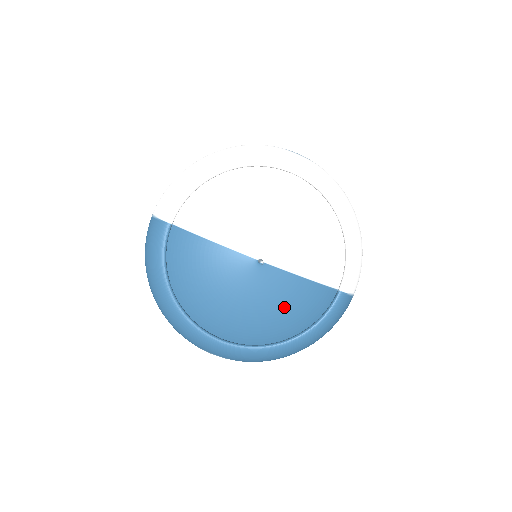
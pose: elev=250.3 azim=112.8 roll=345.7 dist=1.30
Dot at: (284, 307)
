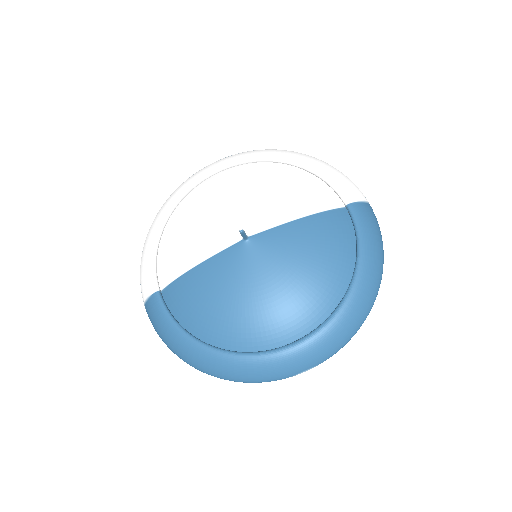
Dot at: (309, 257)
